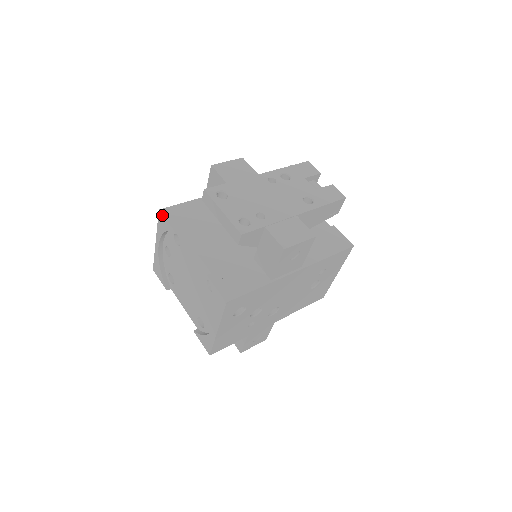
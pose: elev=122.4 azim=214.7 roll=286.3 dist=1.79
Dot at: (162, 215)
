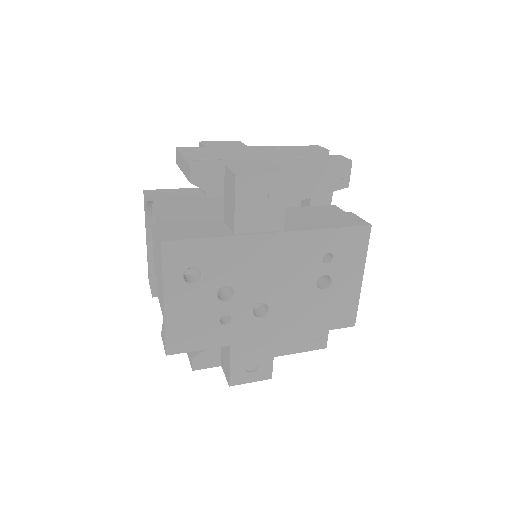
Dot at: (144, 193)
